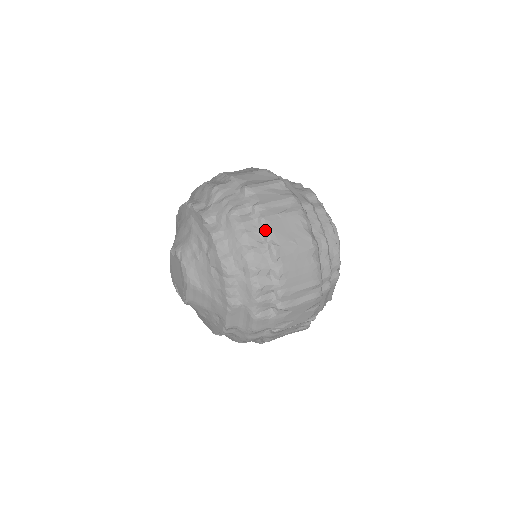
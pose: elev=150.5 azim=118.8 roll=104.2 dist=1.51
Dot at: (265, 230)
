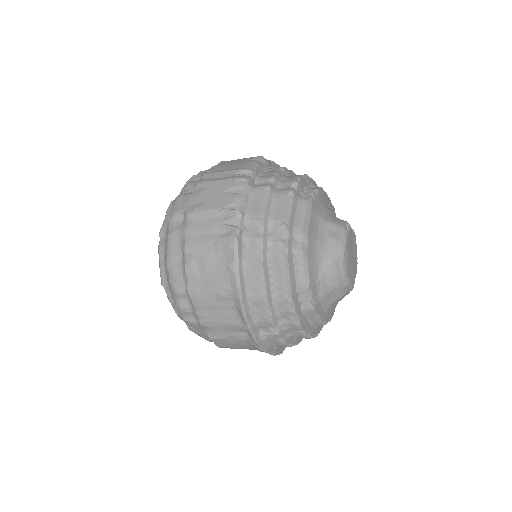
Dot at: occluded
